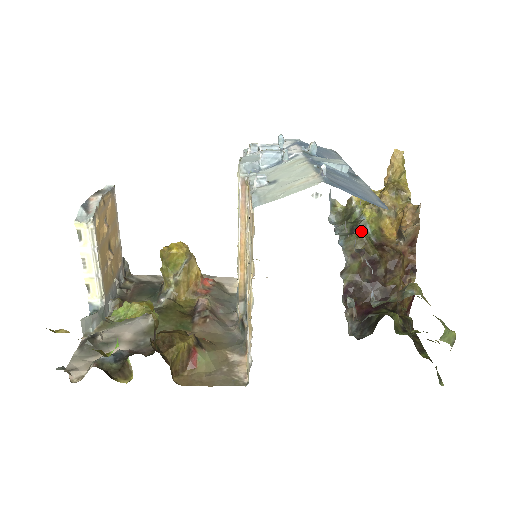
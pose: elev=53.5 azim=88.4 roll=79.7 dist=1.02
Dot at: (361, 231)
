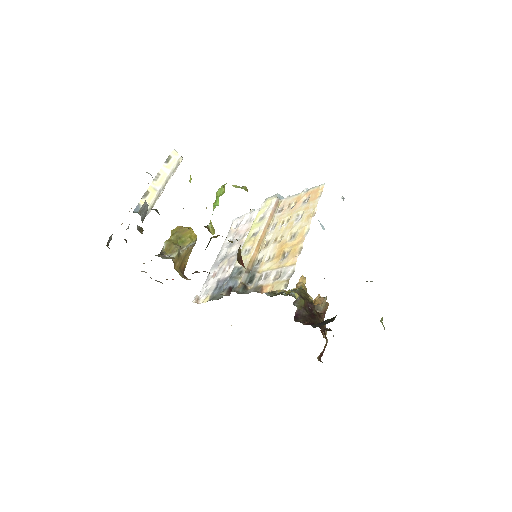
Dot at: occluded
